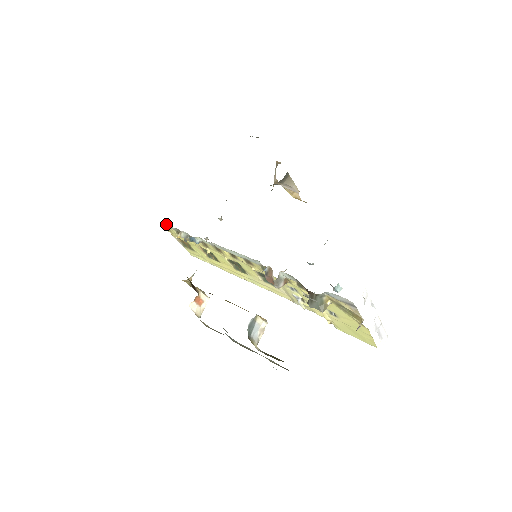
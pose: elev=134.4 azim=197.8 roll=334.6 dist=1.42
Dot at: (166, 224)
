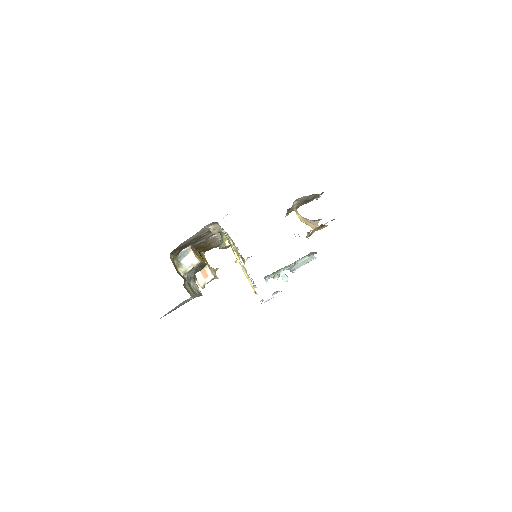
Dot at: occluded
